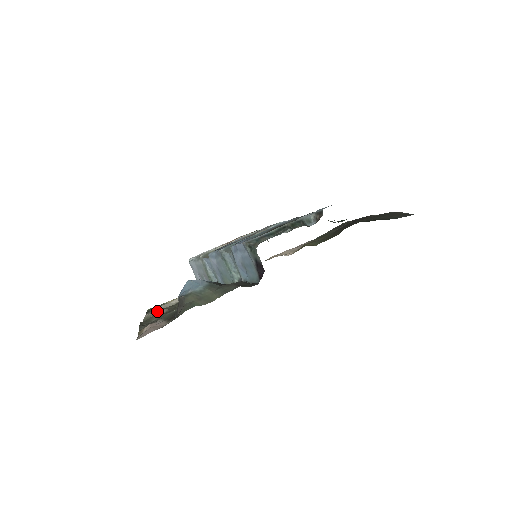
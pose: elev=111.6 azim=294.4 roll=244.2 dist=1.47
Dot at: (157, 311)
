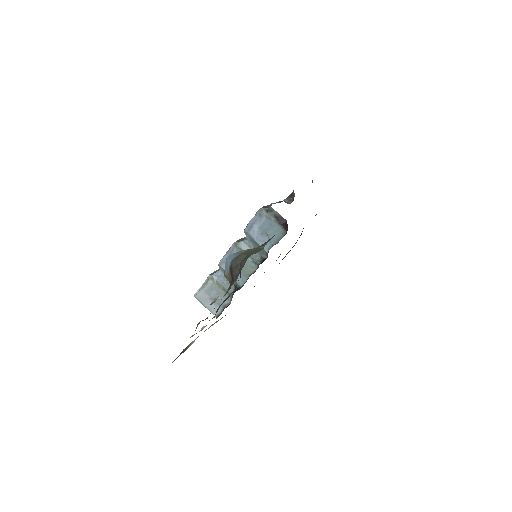
Dot at: (199, 322)
